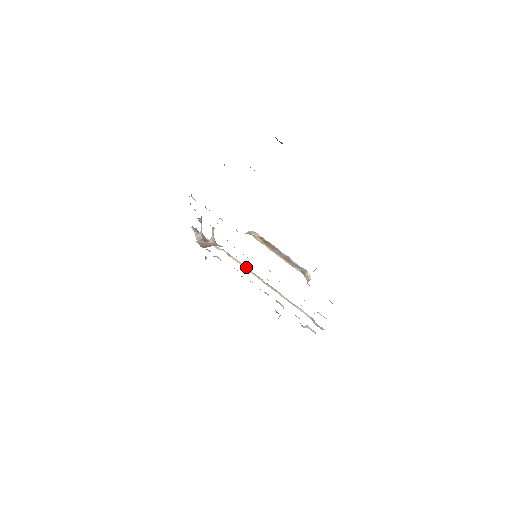
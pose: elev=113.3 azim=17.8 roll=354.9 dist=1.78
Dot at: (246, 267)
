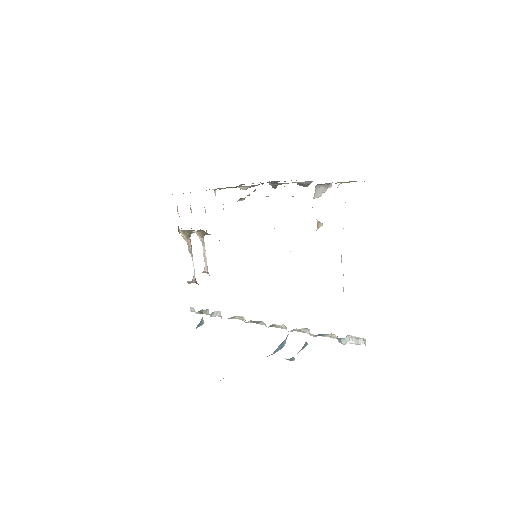
Dot at: occluded
